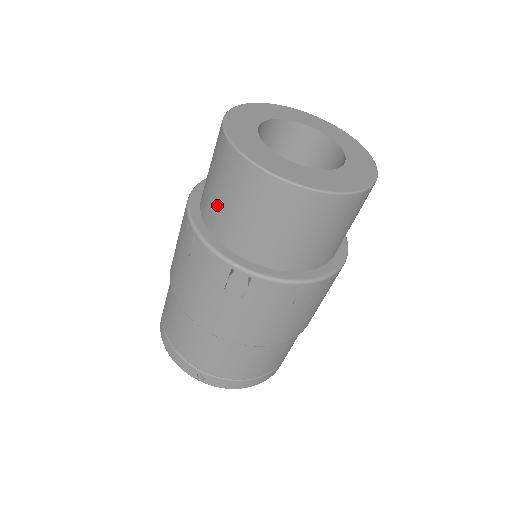
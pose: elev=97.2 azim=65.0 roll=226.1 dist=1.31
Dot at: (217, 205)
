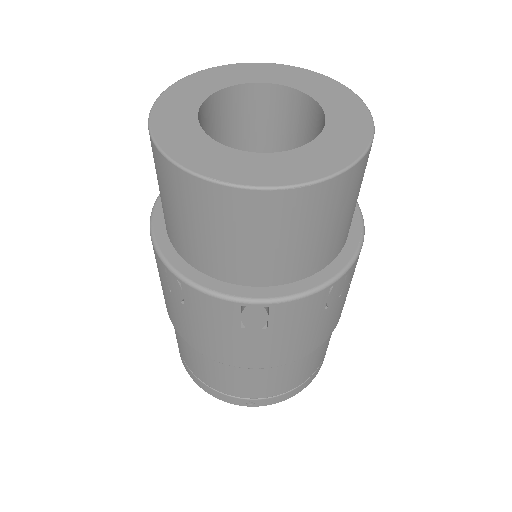
Dot at: (190, 239)
